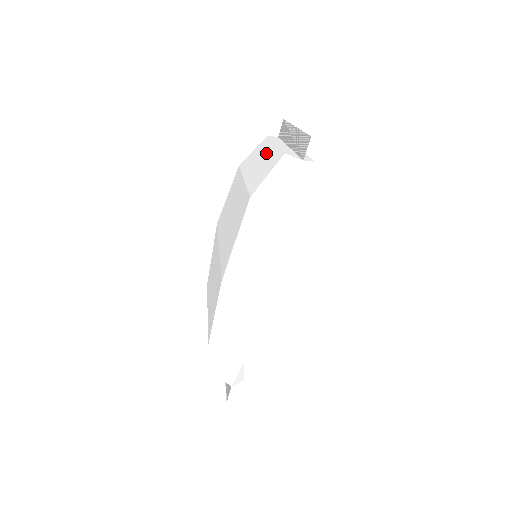
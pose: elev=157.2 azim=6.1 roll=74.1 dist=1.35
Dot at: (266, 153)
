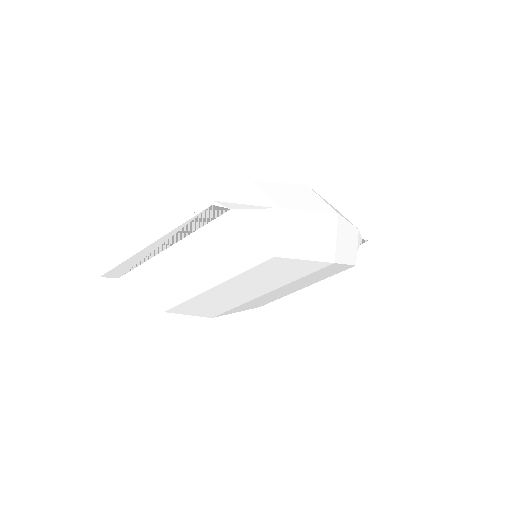
Dot at: occluded
